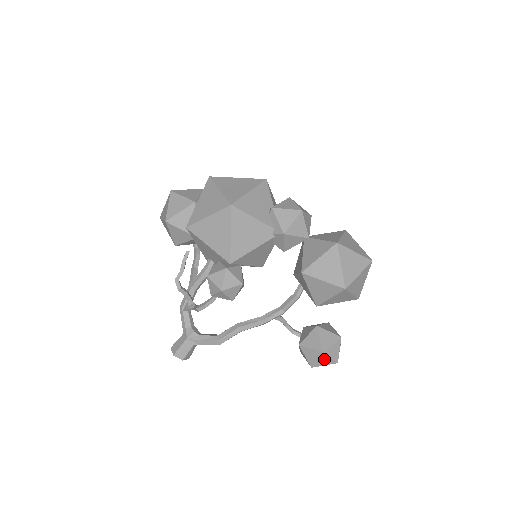
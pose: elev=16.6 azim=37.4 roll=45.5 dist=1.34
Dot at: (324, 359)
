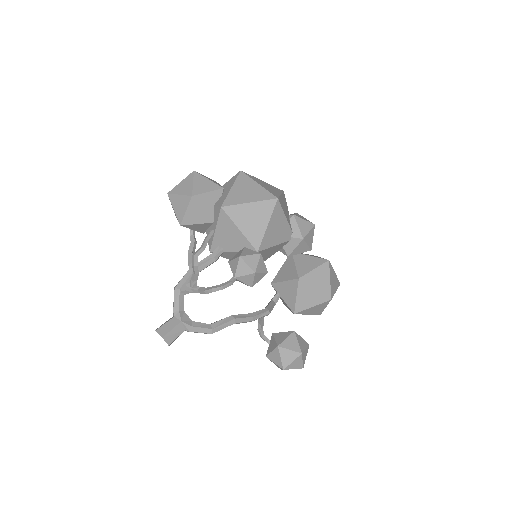
Dot at: (297, 362)
